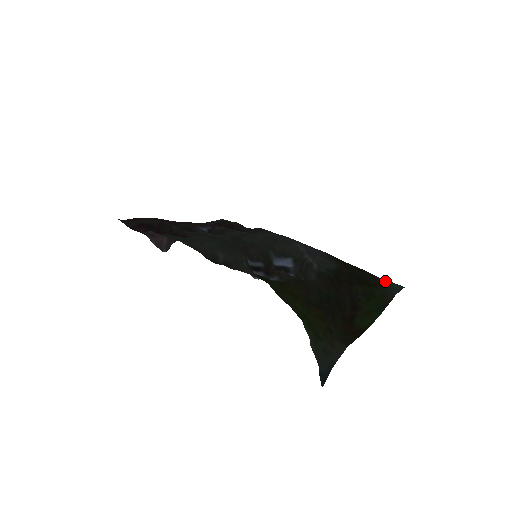
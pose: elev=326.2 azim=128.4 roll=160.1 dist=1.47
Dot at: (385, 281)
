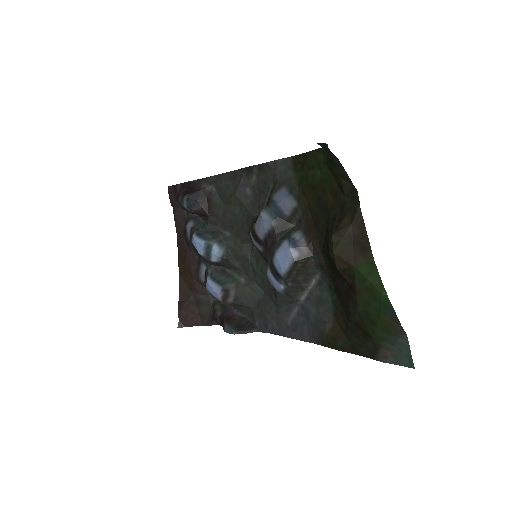
Dot at: (387, 359)
